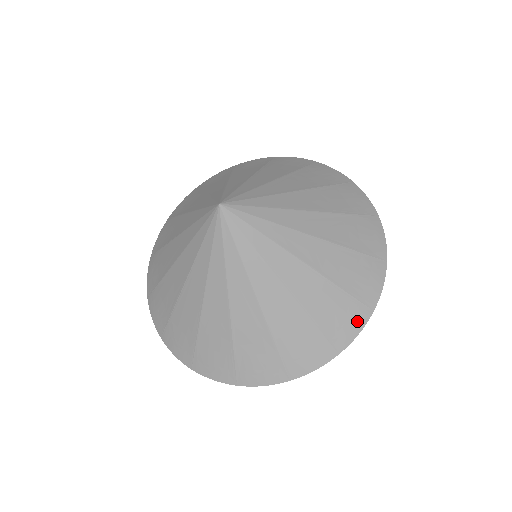
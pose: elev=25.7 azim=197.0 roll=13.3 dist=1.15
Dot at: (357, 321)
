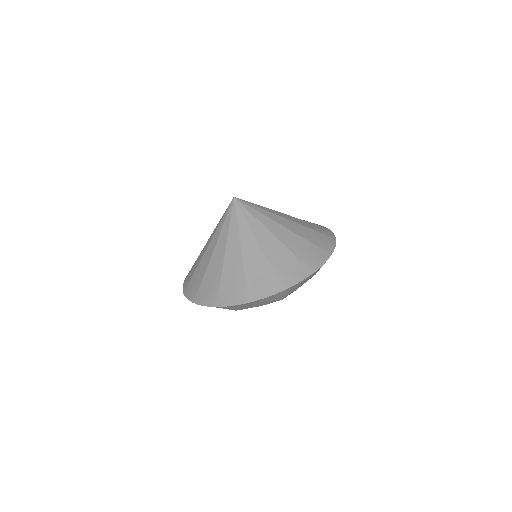
Dot at: (300, 275)
